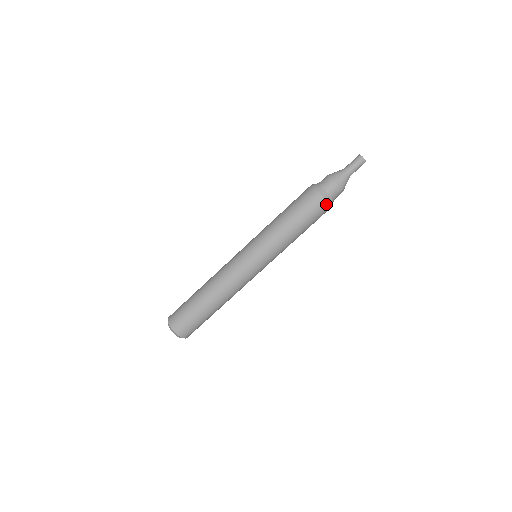
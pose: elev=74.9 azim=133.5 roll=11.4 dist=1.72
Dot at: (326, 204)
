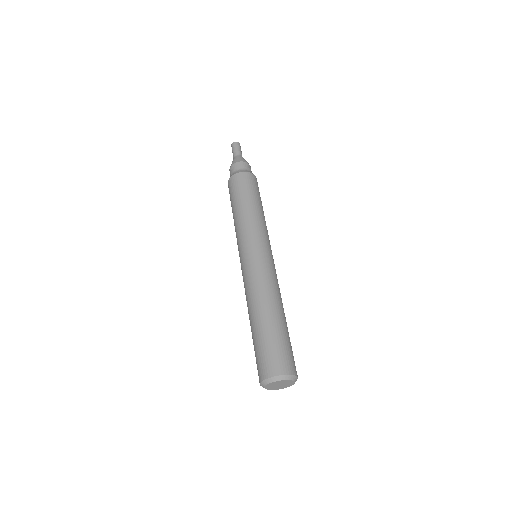
Dot at: (236, 176)
